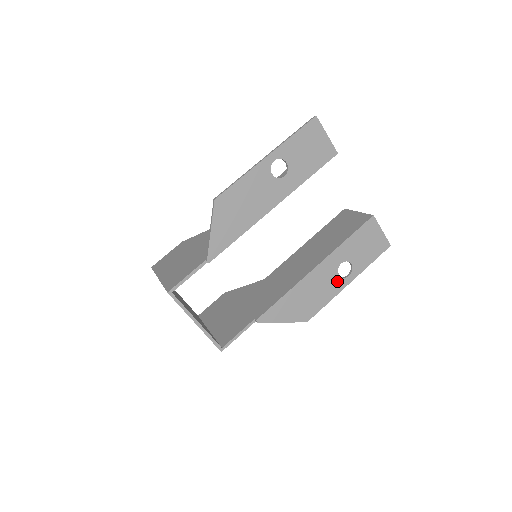
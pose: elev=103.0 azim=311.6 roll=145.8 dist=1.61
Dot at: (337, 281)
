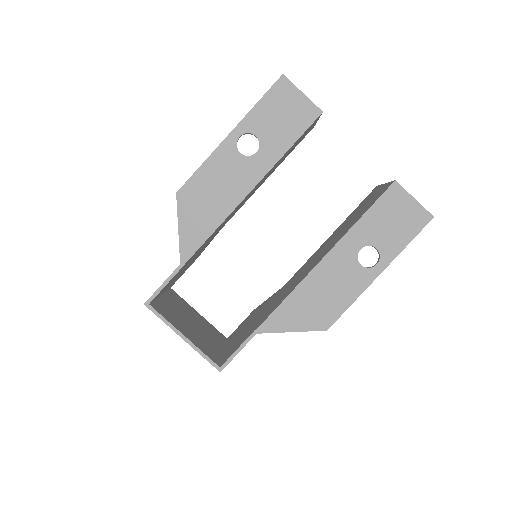
Dot at: (360, 273)
